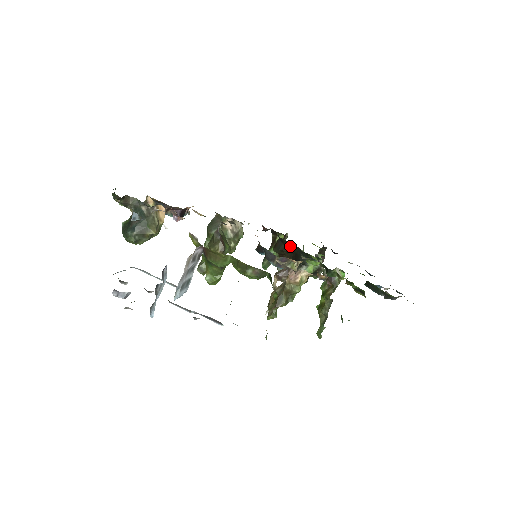
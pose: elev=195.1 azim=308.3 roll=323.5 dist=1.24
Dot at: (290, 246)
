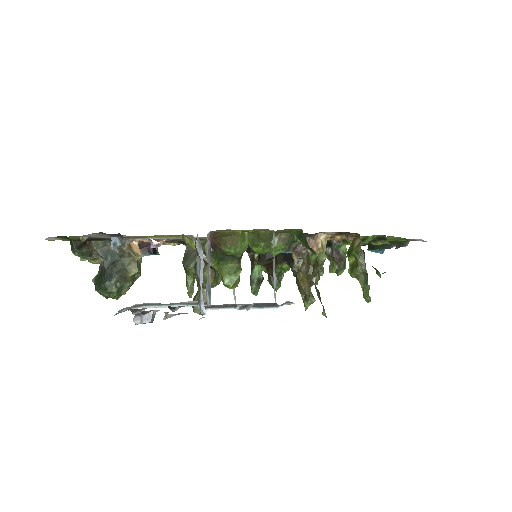
Dot at: occluded
